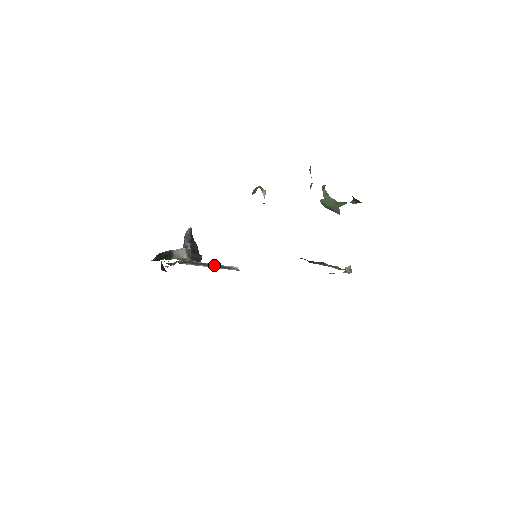
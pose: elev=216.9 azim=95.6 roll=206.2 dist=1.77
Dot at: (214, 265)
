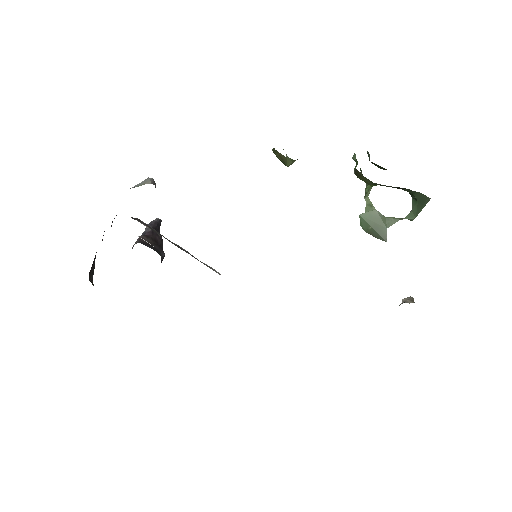
Dot at: (185, 250)
